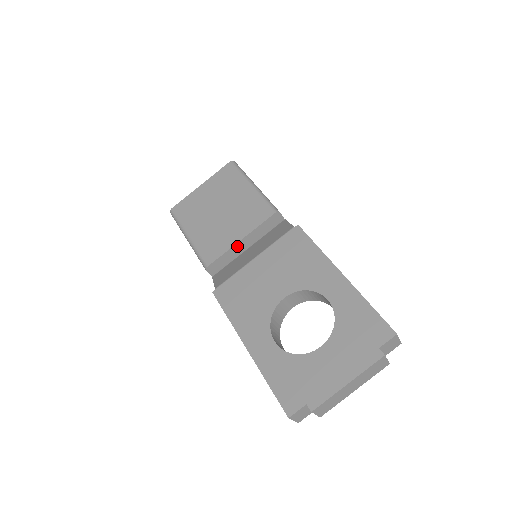
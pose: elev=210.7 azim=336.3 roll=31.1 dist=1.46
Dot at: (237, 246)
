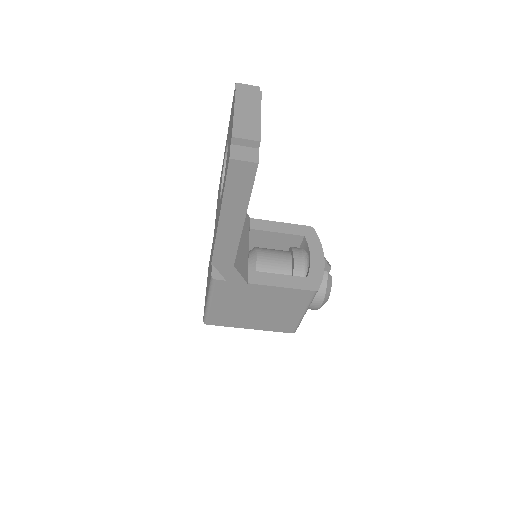
Dot at: occluded
